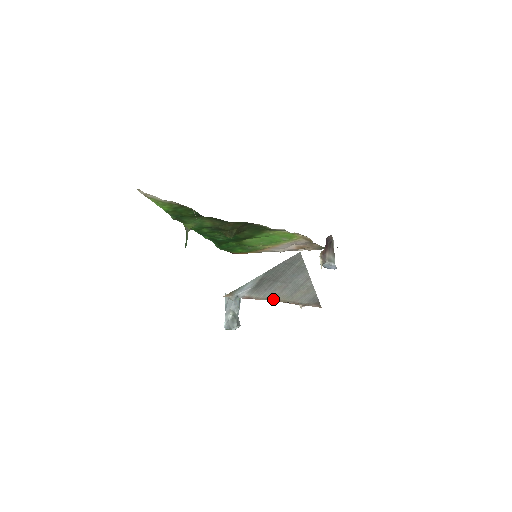
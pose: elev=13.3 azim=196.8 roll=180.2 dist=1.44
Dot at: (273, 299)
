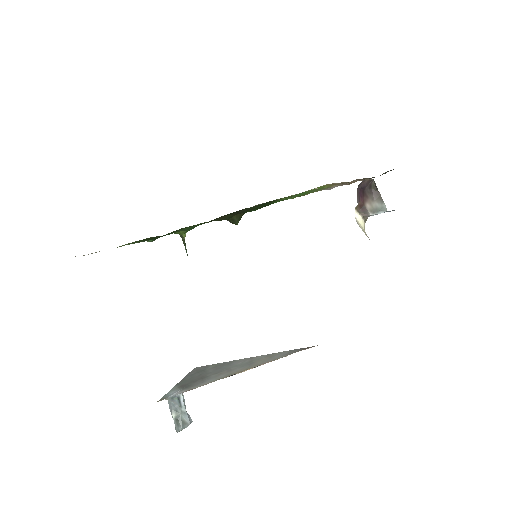
Dot at: (229, 375)
